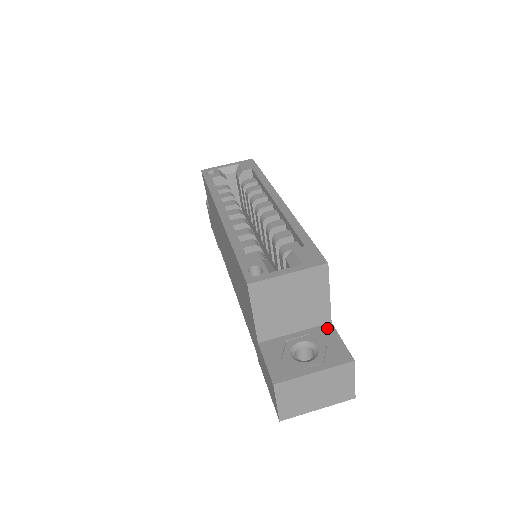
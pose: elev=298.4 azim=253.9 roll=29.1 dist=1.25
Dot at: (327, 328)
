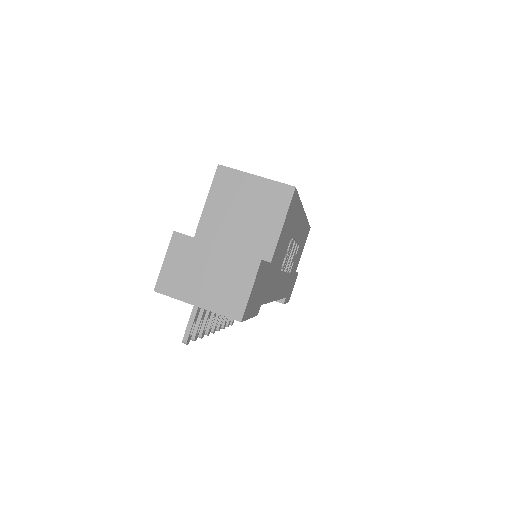
Dot at: (262, 259)
